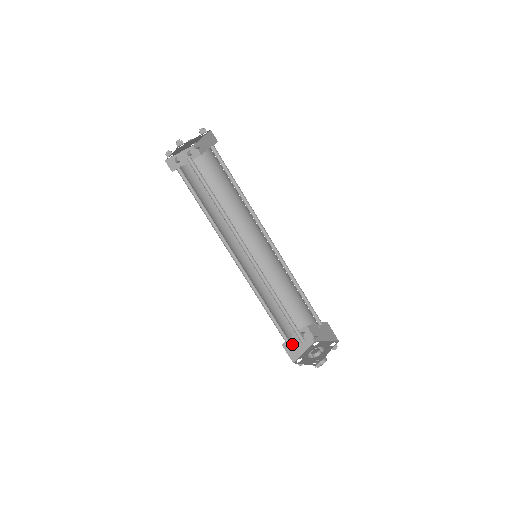
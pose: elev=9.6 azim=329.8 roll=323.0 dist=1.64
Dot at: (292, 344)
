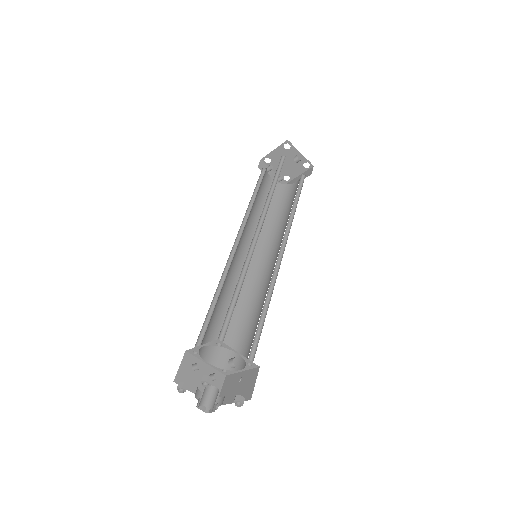
Dot at: (196, 363)
